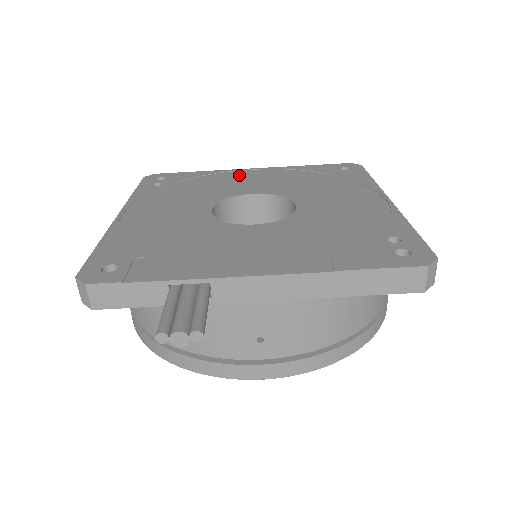
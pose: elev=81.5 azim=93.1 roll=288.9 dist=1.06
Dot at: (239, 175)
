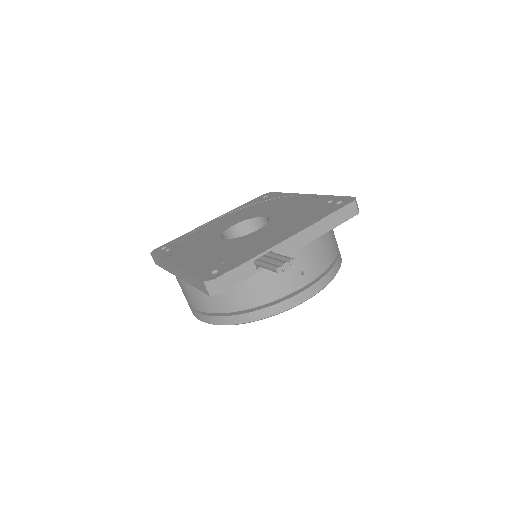
Dot at: (210, 225)
